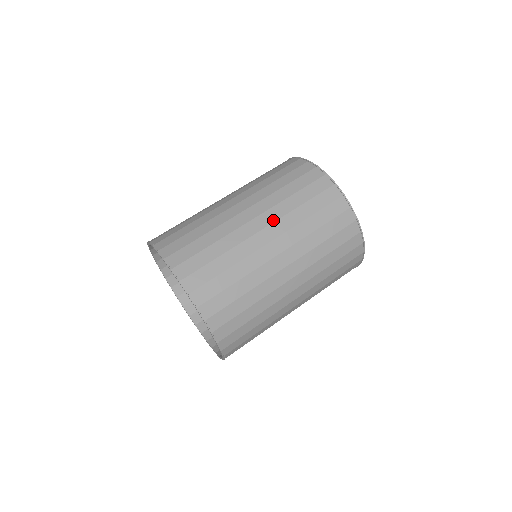
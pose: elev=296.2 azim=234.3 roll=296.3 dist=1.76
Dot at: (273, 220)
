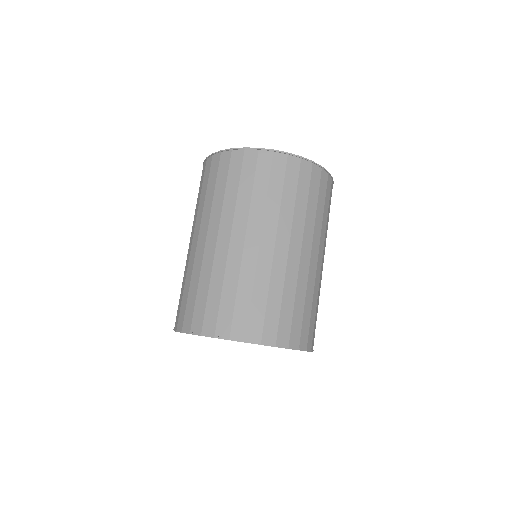
Dot at: (245, 224)
